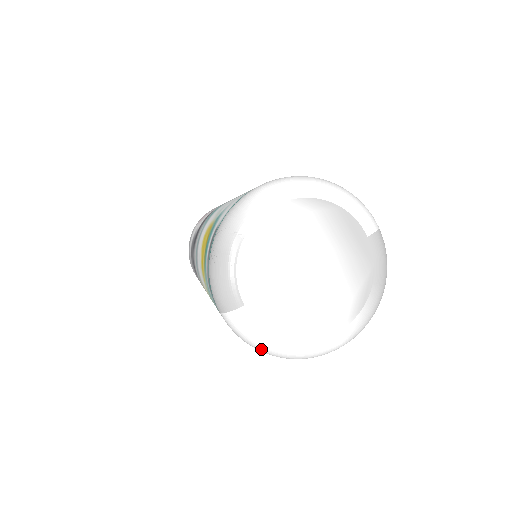
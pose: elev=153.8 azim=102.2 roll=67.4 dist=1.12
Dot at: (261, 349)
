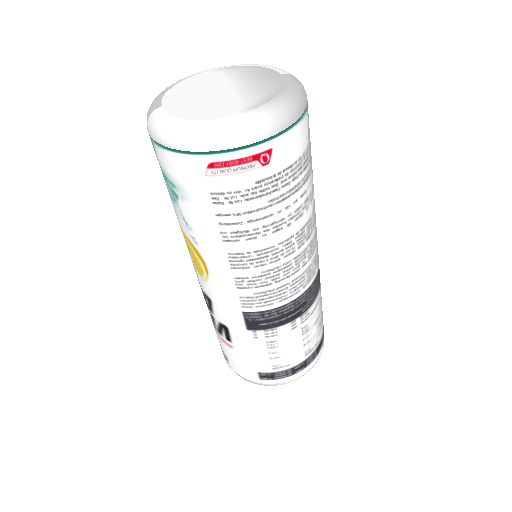
Dot at: (167, 135)
